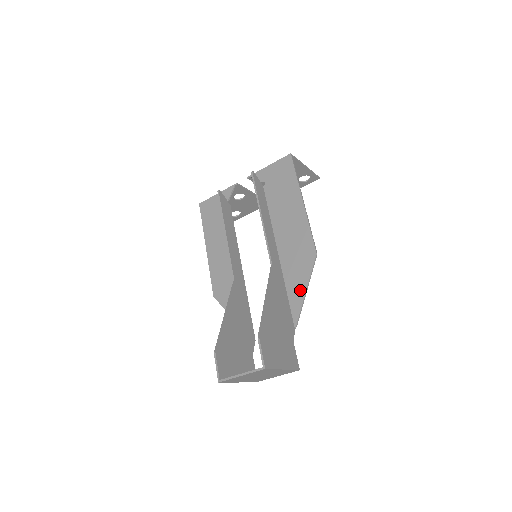
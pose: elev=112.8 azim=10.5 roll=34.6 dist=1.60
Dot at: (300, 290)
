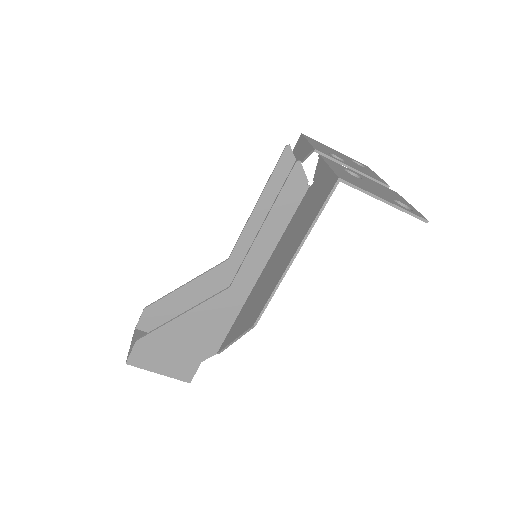
Dot at: (235, 333)
